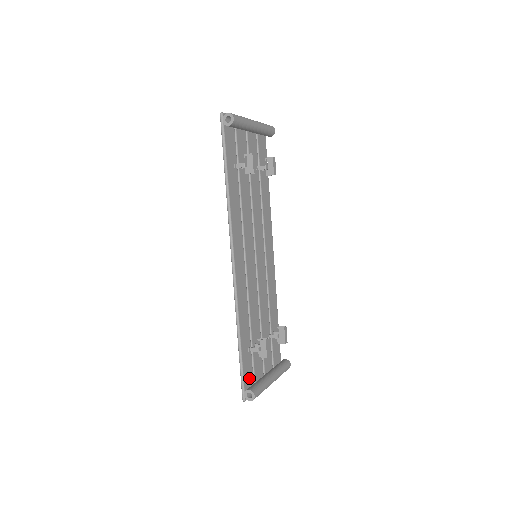
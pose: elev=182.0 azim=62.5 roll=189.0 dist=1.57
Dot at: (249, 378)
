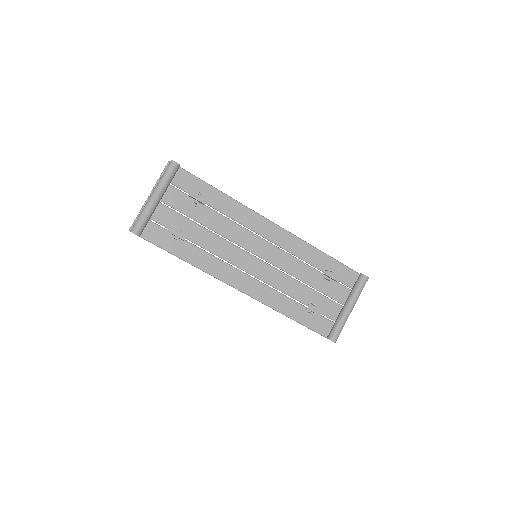
Dot at: (325, 326)
